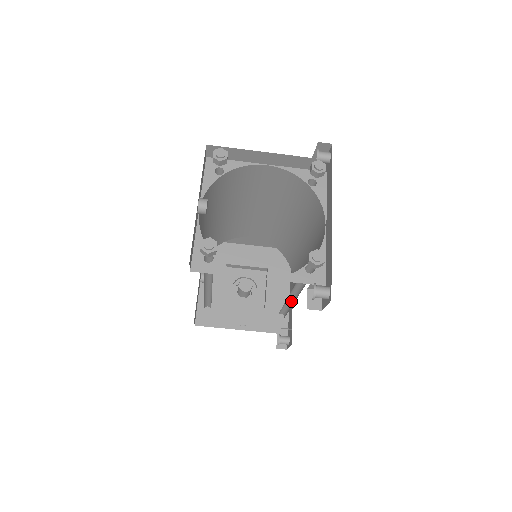
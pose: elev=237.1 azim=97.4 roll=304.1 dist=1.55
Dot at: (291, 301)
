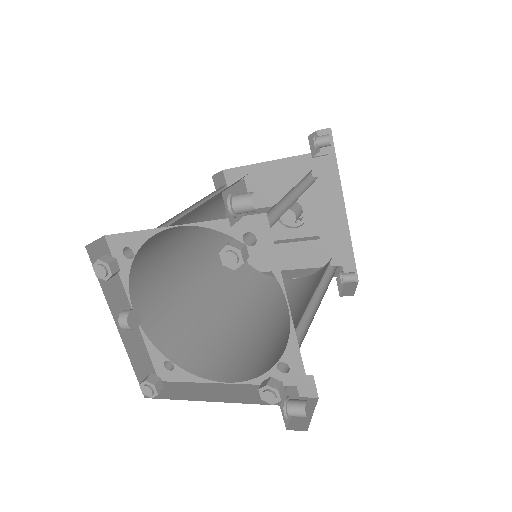
Dot at: occluded
